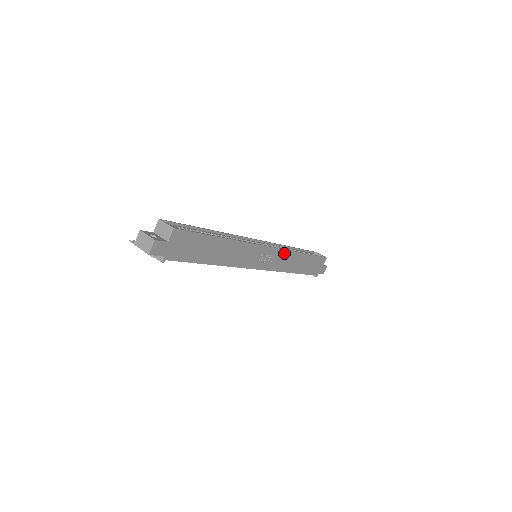
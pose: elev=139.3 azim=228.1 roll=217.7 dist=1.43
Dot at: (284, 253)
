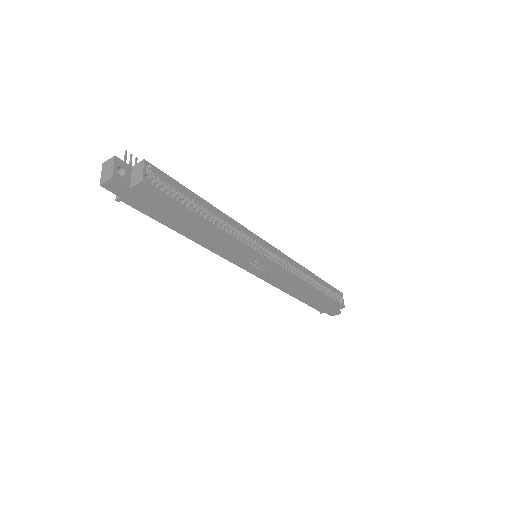
Dot at: (288, 275)
